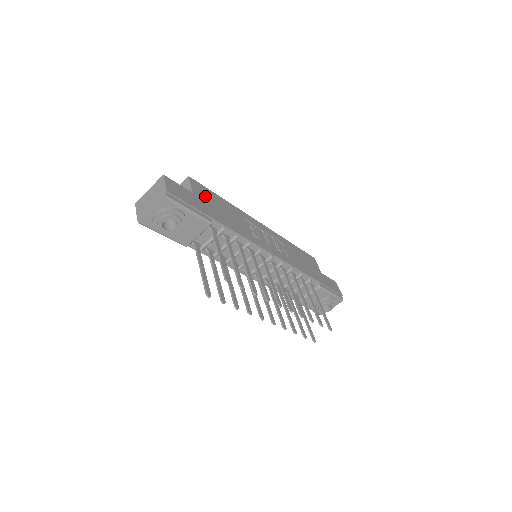
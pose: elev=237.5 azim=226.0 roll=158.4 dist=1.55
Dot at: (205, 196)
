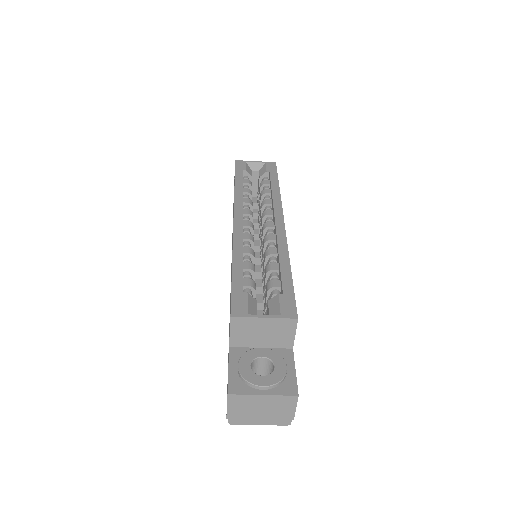
Dot at: occluded
